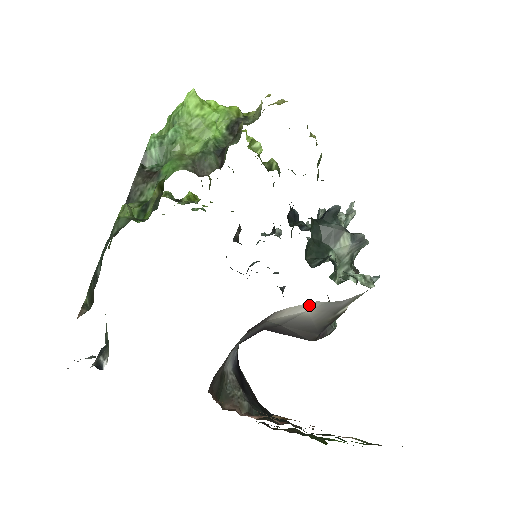
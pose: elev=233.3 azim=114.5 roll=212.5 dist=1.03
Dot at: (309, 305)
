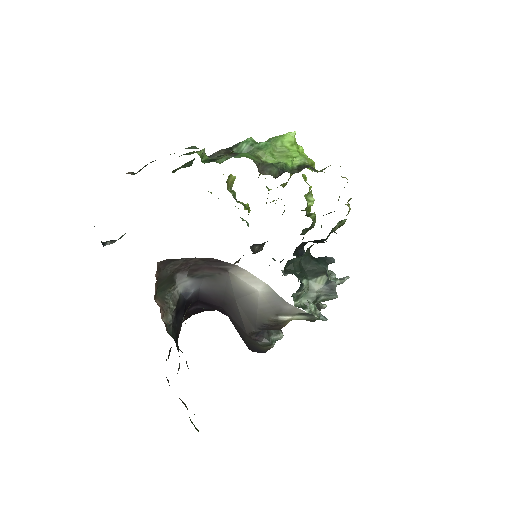
Dot at: (263, 285)
